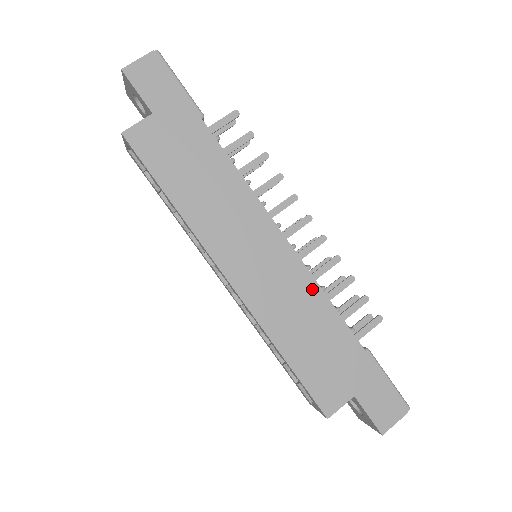
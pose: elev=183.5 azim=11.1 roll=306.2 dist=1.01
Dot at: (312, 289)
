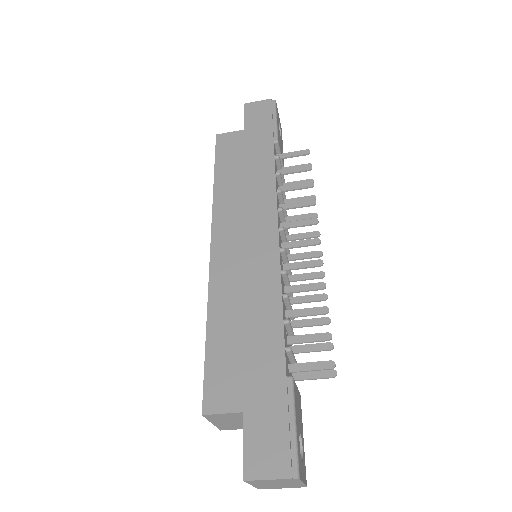
Dot at: (273, 288)
